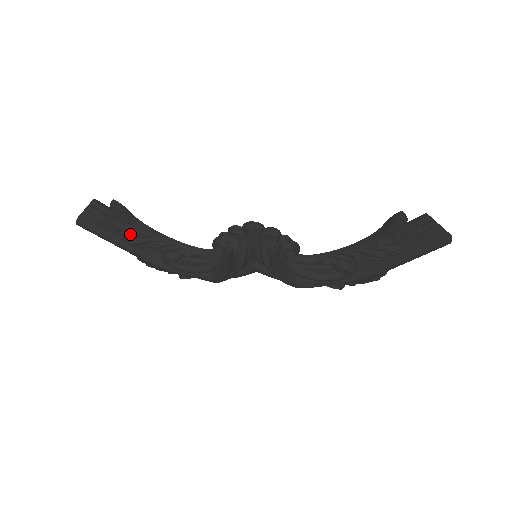
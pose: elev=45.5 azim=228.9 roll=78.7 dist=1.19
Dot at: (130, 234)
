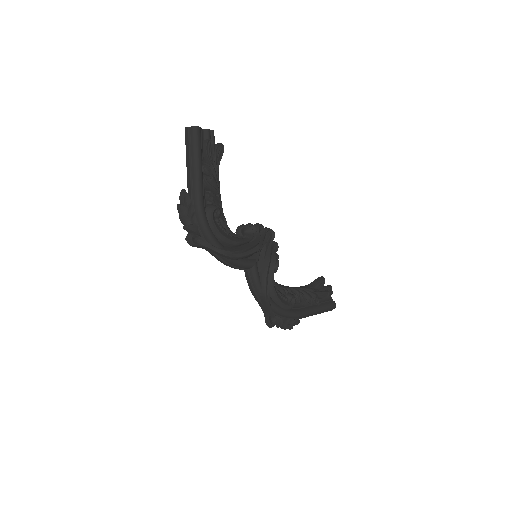
Dot at: (215, 169)
